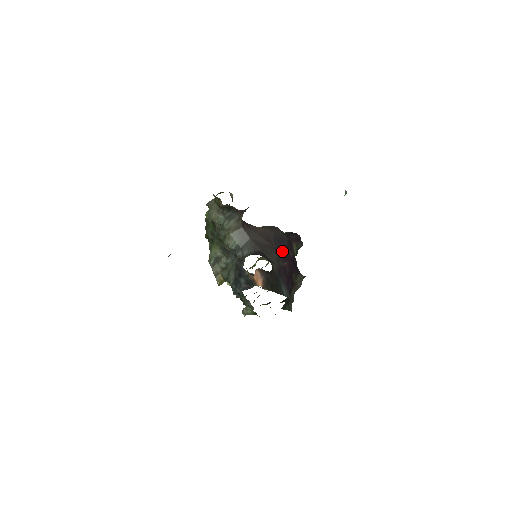
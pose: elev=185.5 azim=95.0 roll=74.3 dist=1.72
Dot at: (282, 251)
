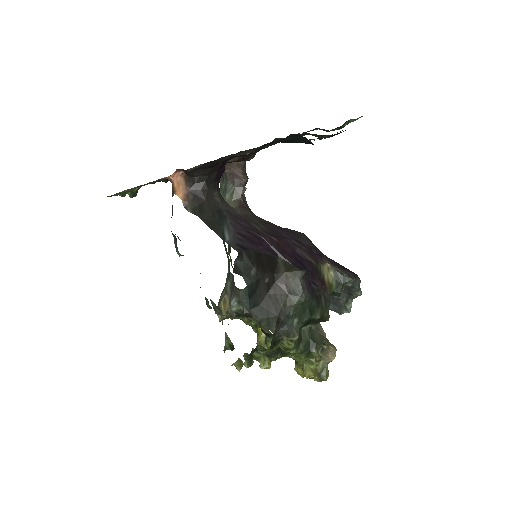
Dot at: (279, 234)
